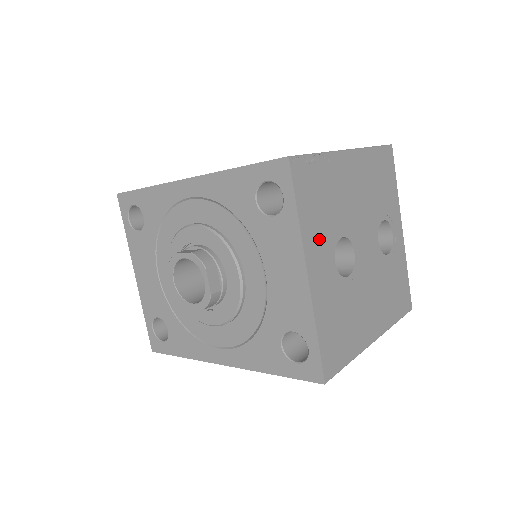
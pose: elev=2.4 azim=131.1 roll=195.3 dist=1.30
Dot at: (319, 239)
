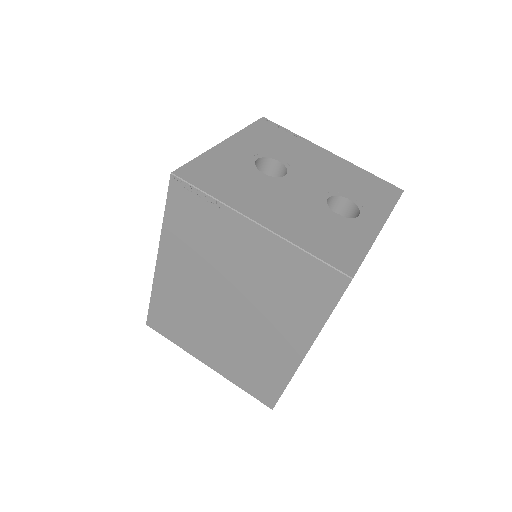
Dot at: (253, 144)
